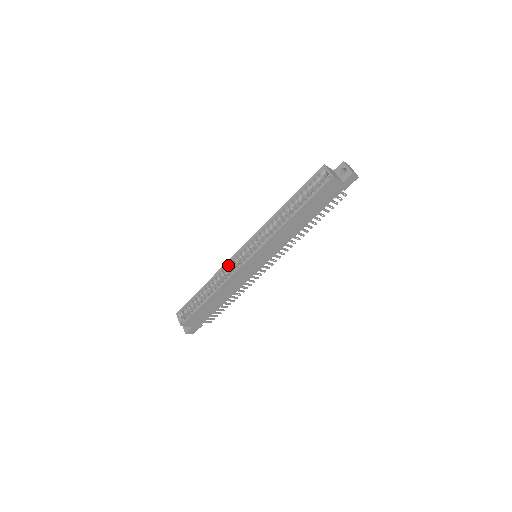
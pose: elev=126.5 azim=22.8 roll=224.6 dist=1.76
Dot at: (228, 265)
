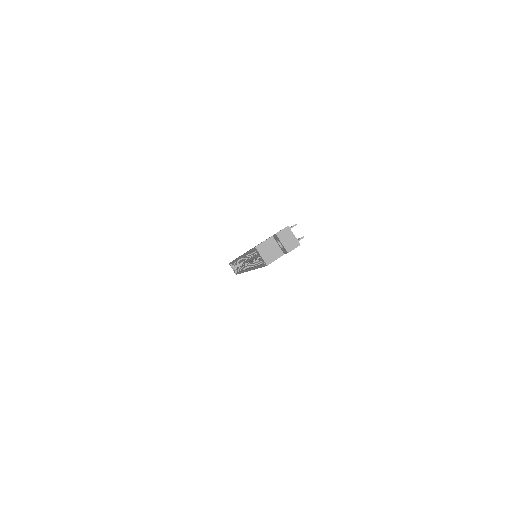
Dot at: (238, 260)
